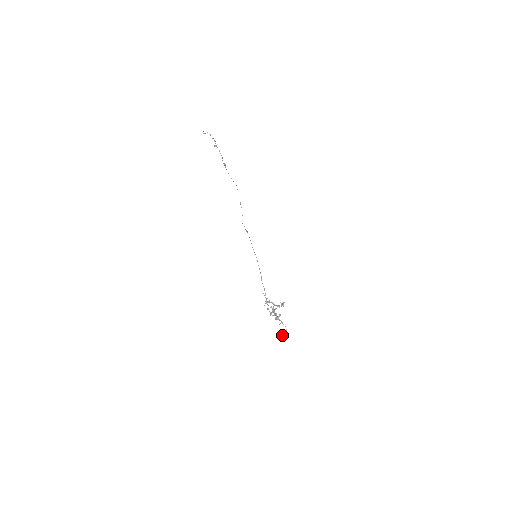
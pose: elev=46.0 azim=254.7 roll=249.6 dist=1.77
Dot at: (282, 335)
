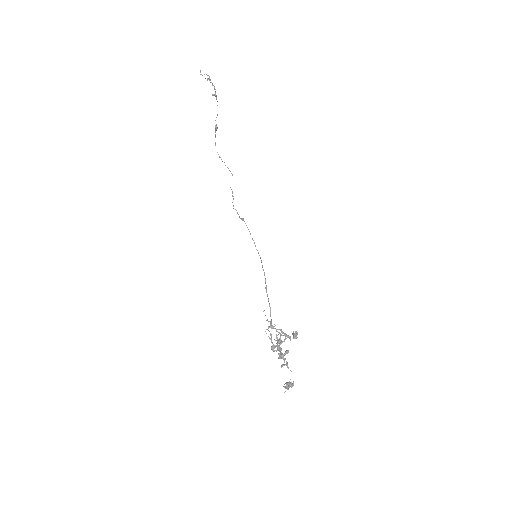
Dot at: (287, 385)
